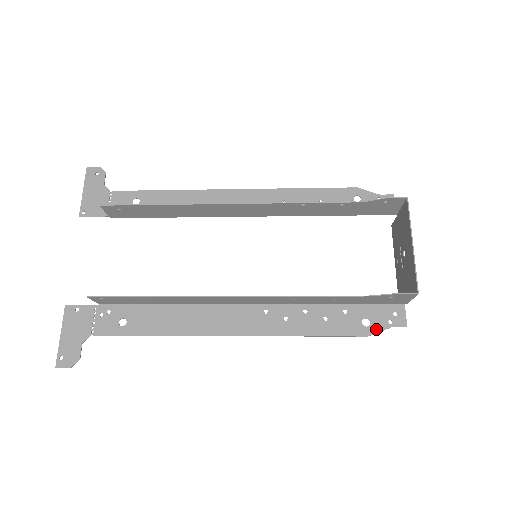
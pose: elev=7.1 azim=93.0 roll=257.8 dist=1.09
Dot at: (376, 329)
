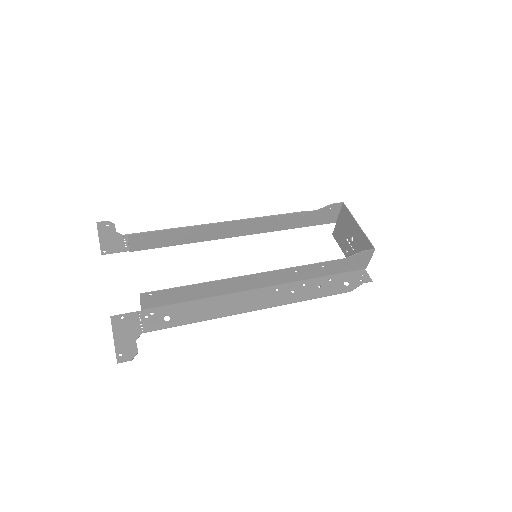
Dot at: (354, 286)
